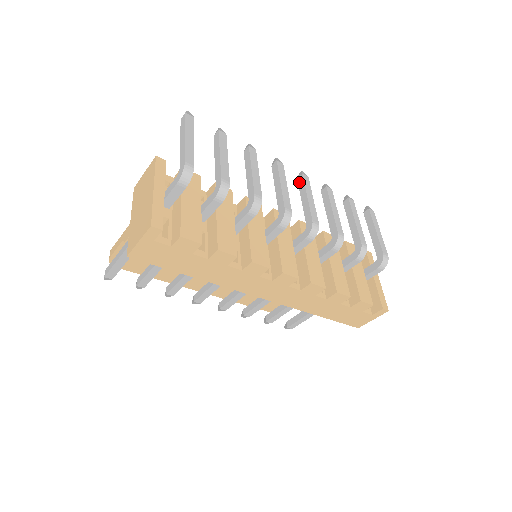
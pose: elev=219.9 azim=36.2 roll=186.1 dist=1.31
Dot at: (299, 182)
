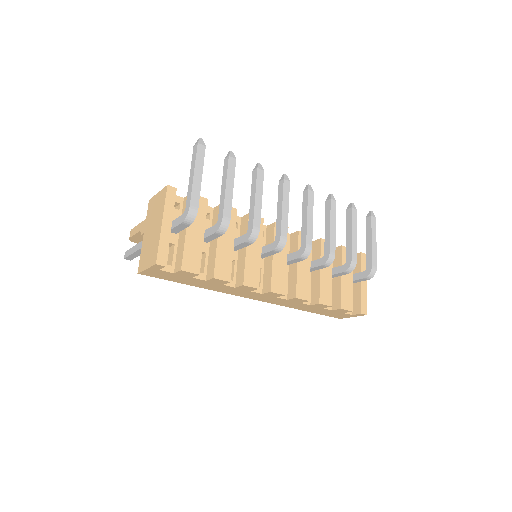
Dot at: (304, 197)
